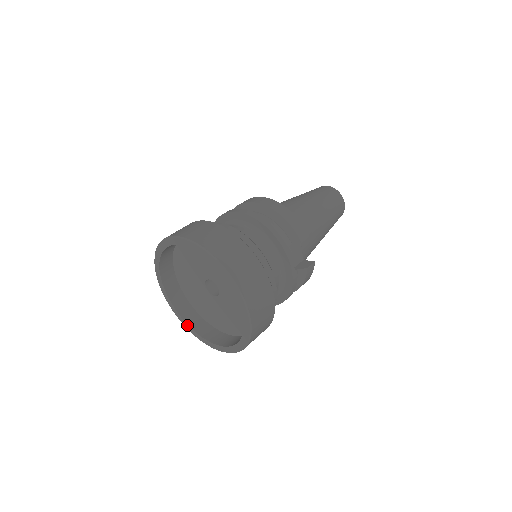
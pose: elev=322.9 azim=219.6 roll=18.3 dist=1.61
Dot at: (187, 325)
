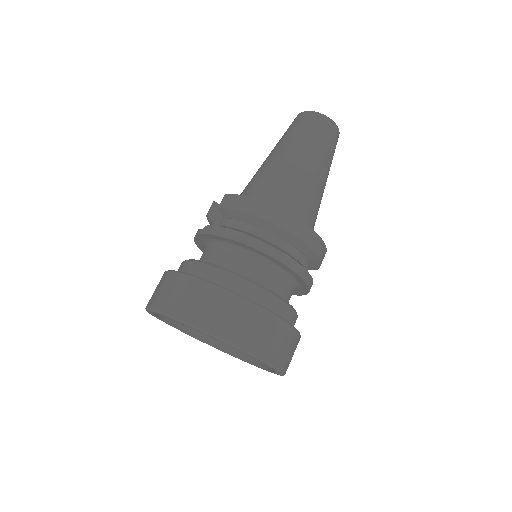
Dot at: occluded
